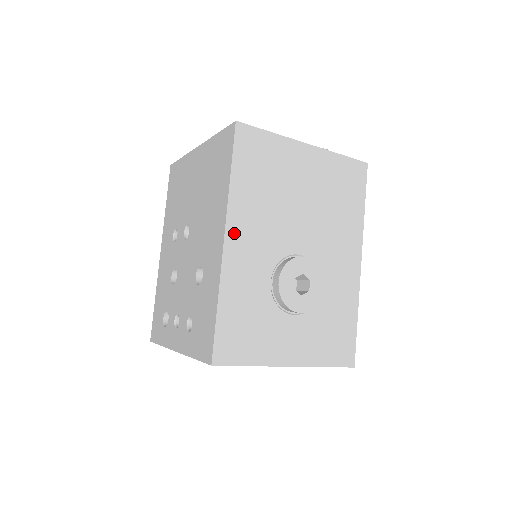
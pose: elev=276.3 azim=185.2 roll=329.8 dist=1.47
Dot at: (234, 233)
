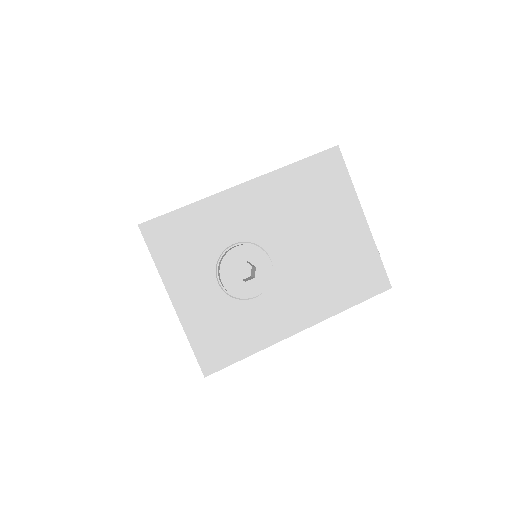
Dot at: (253, 189)
